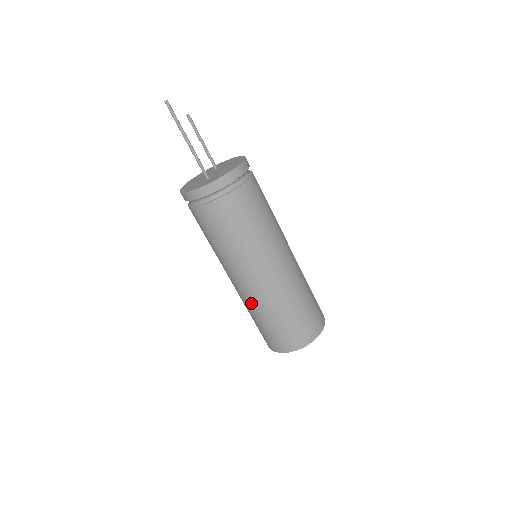
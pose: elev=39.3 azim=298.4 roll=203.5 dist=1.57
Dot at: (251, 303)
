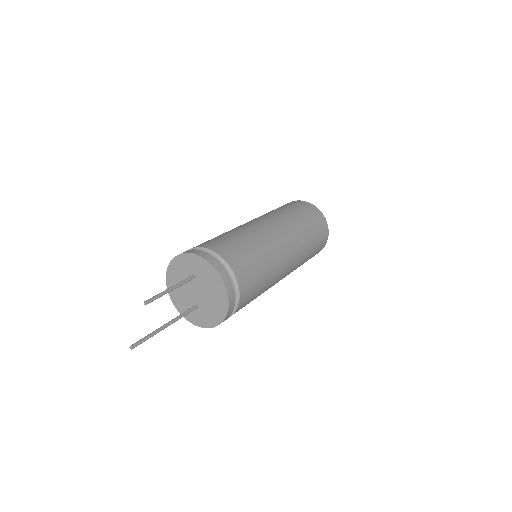
Dot at: occluded
